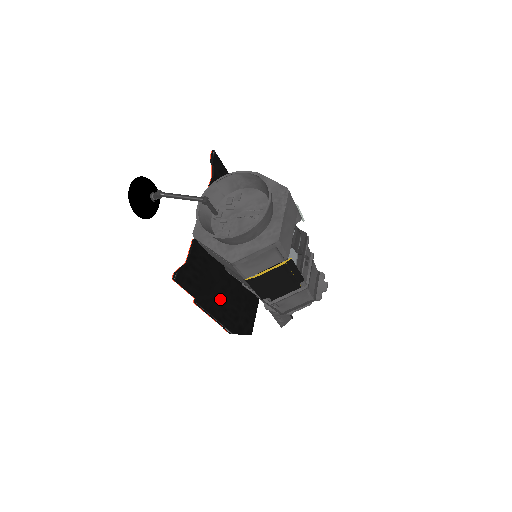
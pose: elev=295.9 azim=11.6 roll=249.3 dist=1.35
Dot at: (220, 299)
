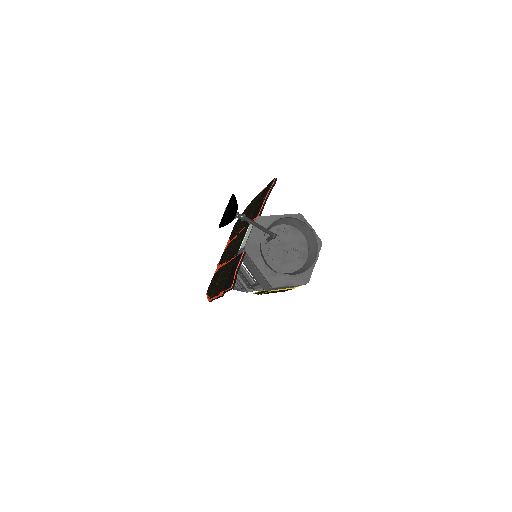
Dot at: occluded
